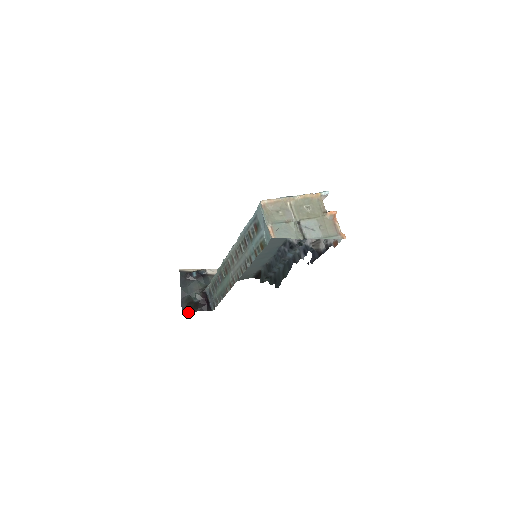
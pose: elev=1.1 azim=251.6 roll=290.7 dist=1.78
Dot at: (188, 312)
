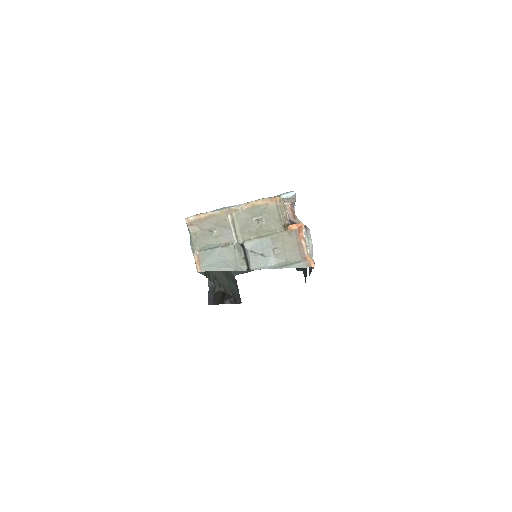
Dot at: (215, 304)
